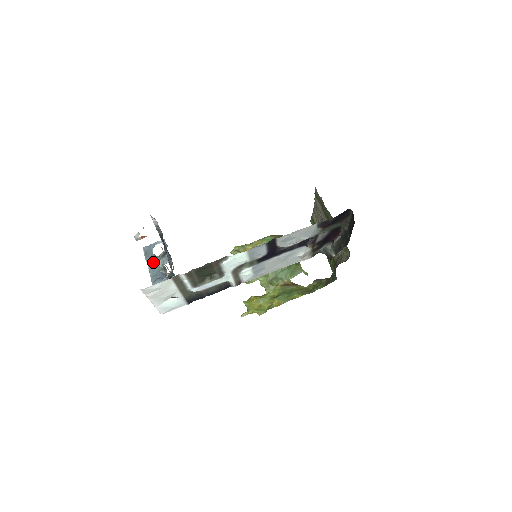
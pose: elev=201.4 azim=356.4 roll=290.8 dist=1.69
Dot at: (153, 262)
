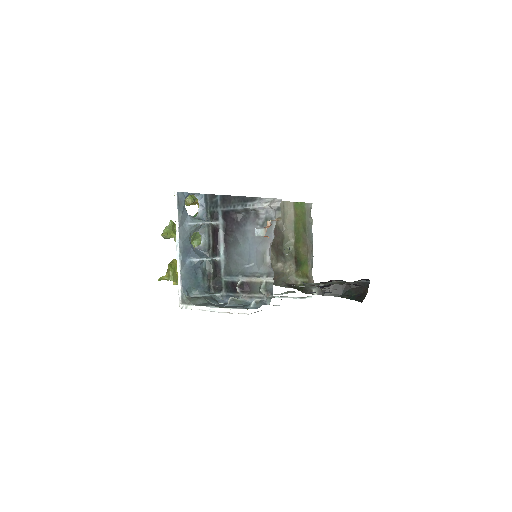
Dot at: (185, 223)
